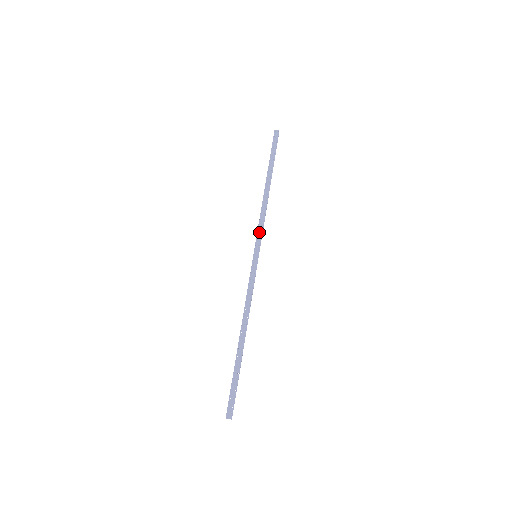
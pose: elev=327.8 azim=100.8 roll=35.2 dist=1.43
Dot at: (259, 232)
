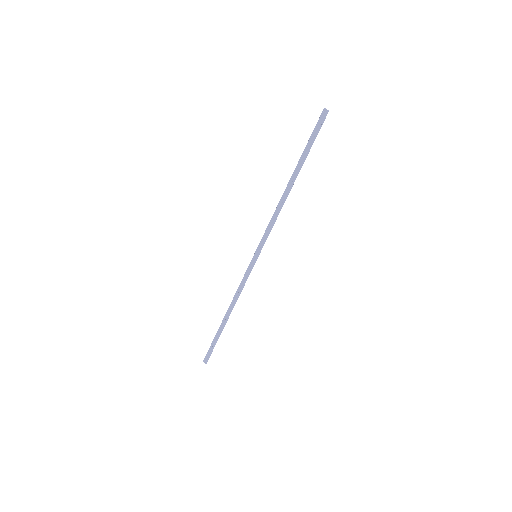
Dot at: (265, 234)
